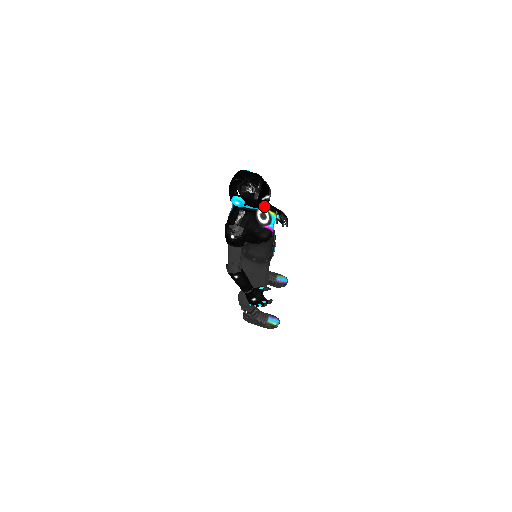
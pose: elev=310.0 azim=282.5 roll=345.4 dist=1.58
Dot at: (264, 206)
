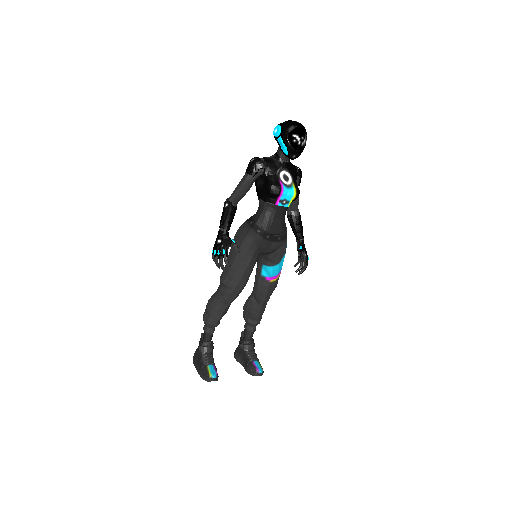
Dot at: (293, 179)
